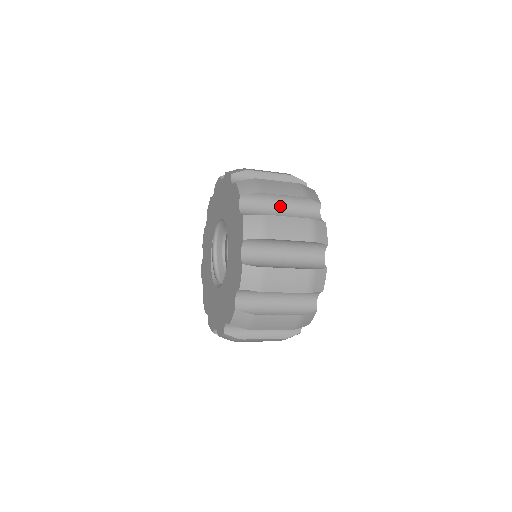
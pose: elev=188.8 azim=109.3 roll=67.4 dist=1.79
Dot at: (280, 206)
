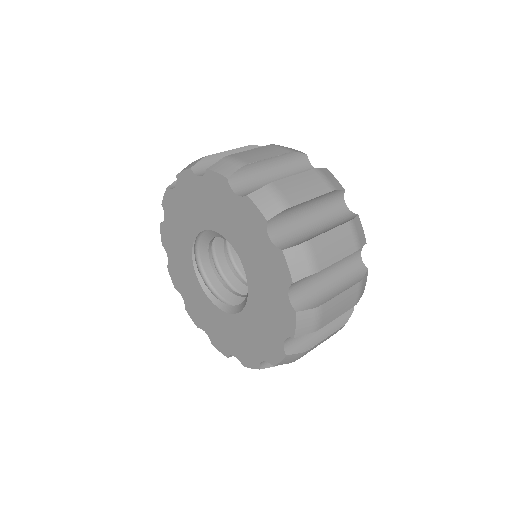
Dot at: occluded
